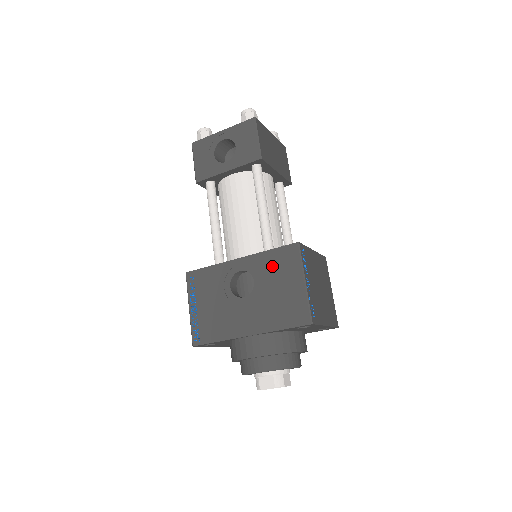
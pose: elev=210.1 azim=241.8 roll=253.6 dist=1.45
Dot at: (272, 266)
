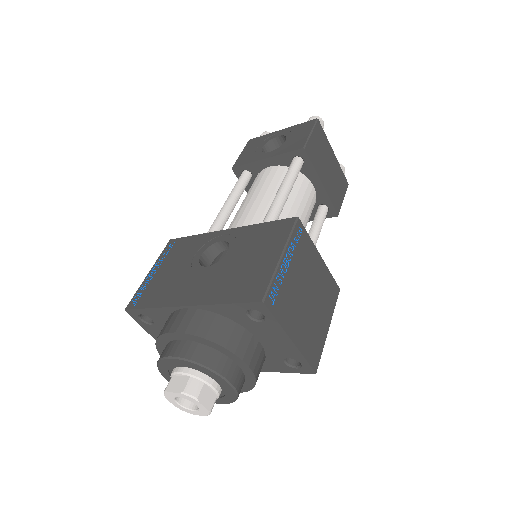
Dot at: (255, 238)
